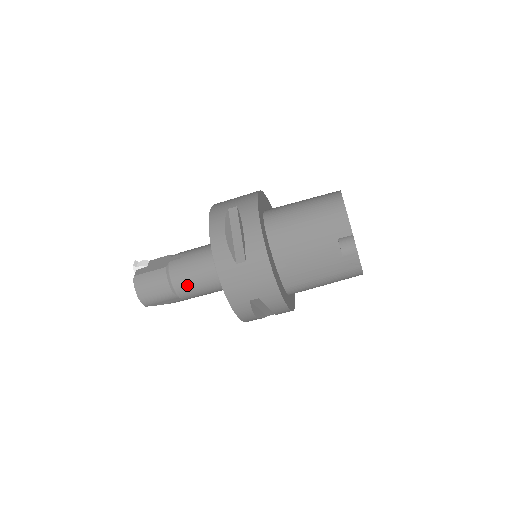
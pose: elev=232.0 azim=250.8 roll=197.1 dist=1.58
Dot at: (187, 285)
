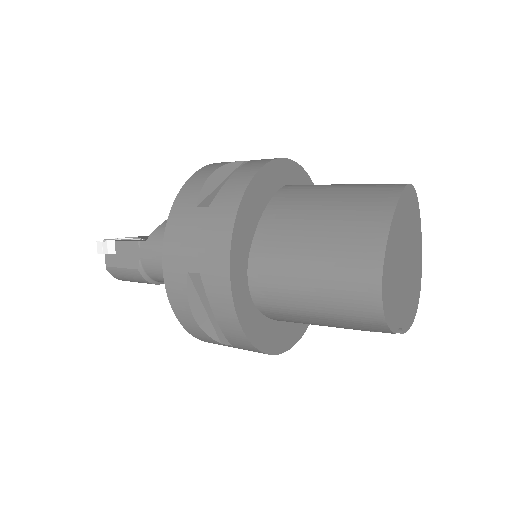
Dot at: occluded
